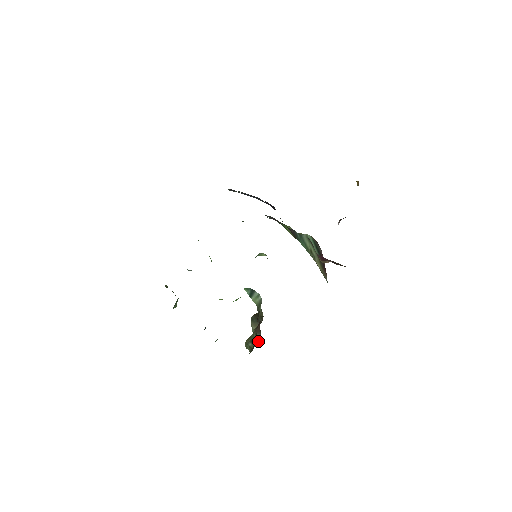
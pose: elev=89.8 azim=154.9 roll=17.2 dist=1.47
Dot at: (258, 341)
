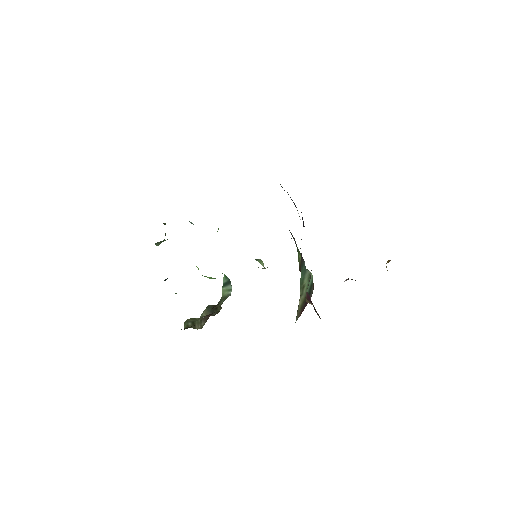
Dot at: (198, 327)
